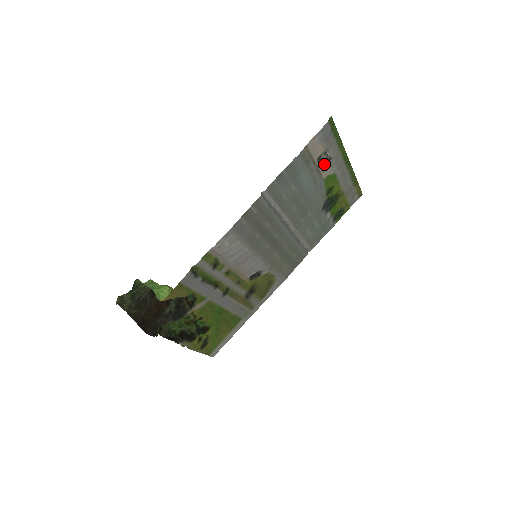
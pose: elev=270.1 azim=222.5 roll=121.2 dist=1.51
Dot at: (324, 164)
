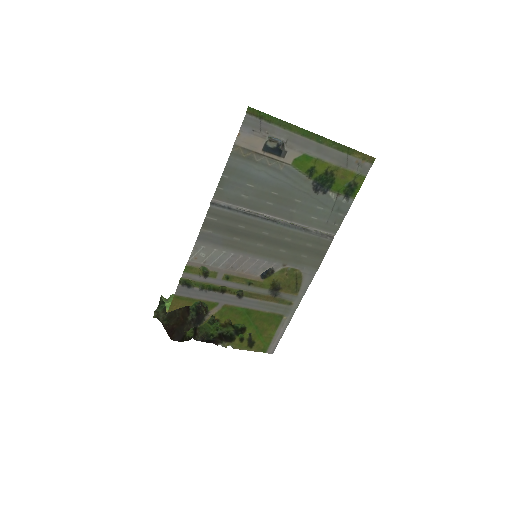
Dot at: (279, 151)
